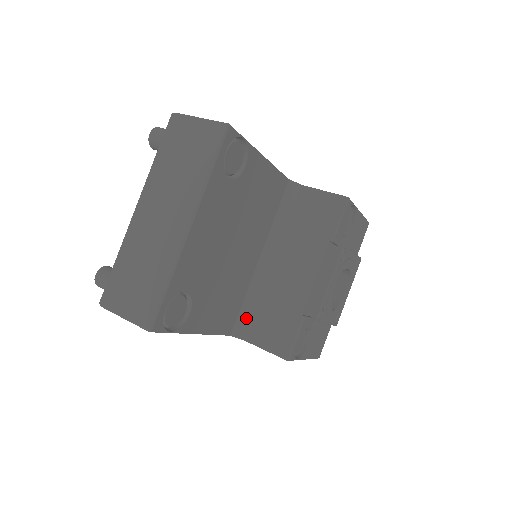
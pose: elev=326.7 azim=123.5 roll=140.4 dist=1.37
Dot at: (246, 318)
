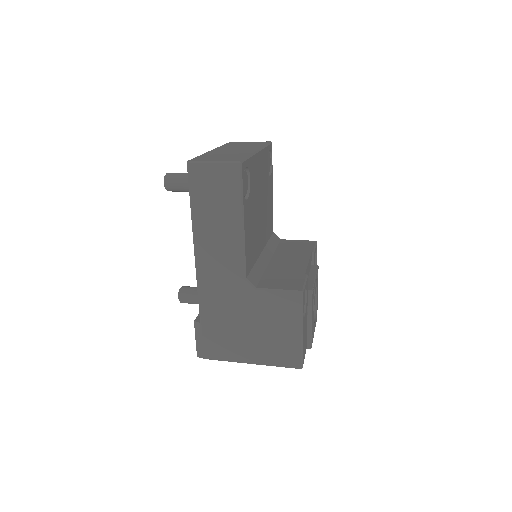
Dot at: (256, 276)
